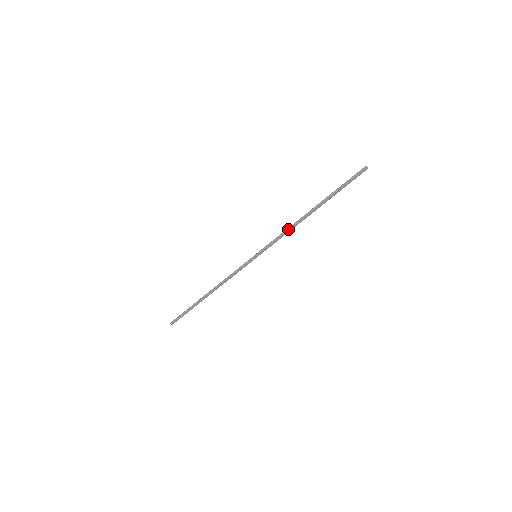
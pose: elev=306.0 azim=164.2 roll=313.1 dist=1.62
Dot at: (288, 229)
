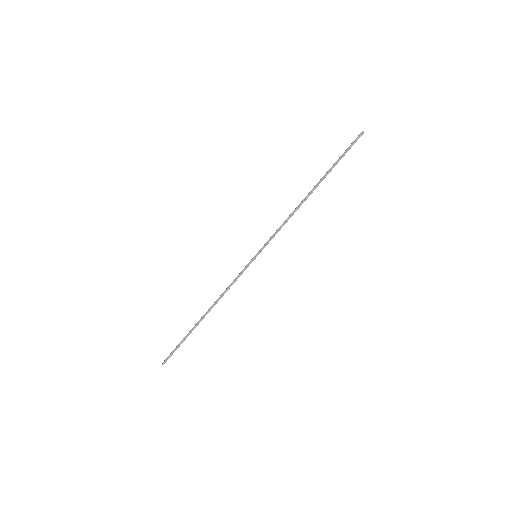
Dot at: (290, 217)
